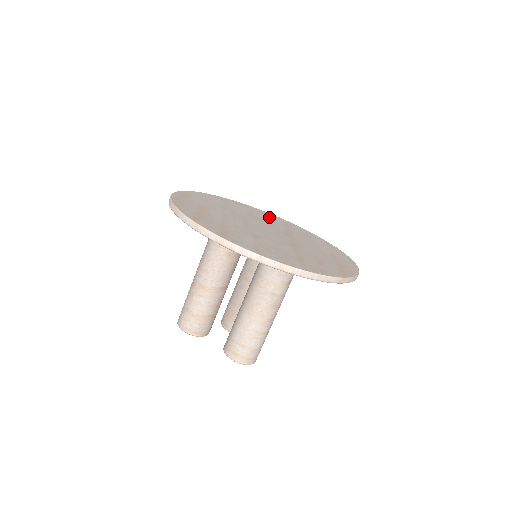
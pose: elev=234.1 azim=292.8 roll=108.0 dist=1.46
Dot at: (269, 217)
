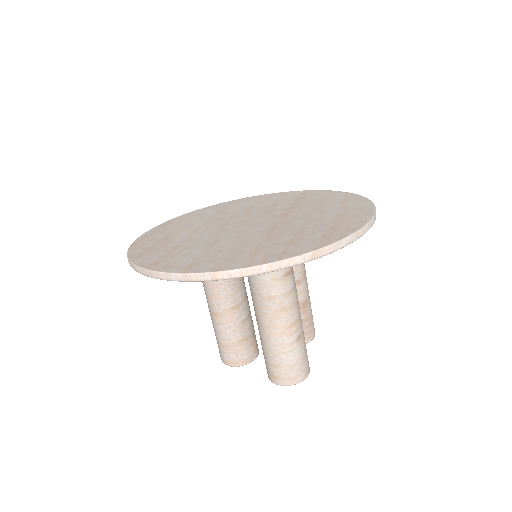
Dot at: (279, 199)
